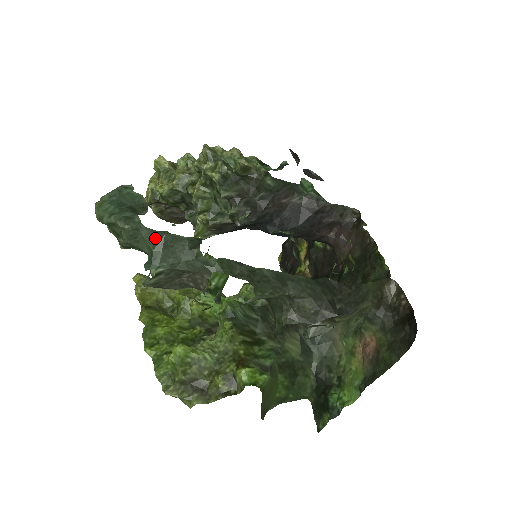
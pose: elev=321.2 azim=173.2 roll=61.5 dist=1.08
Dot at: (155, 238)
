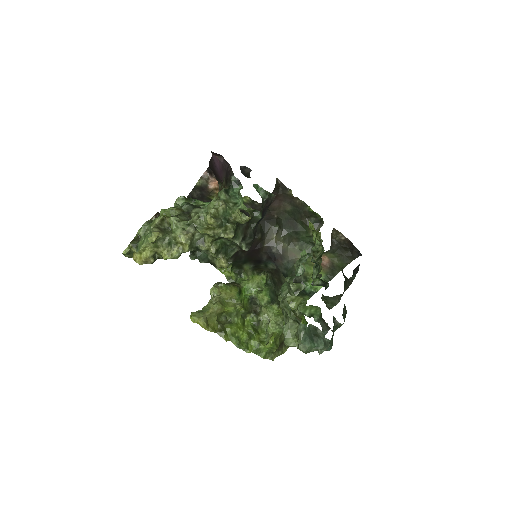
Dot at: occluded
